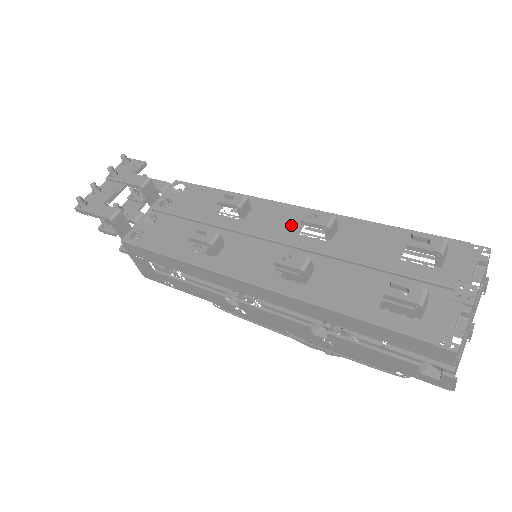
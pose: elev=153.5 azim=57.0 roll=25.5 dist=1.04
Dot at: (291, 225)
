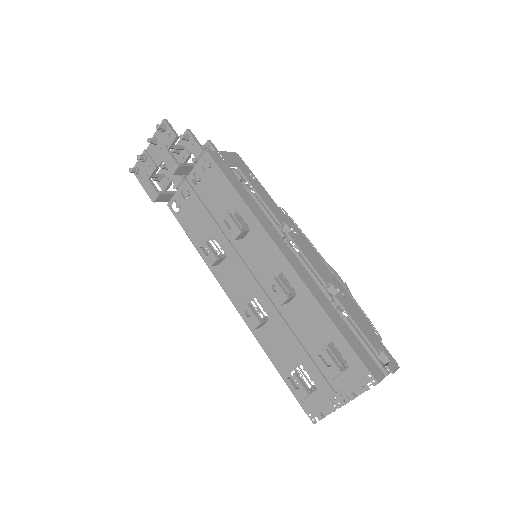
Dot at: (269, 269)
